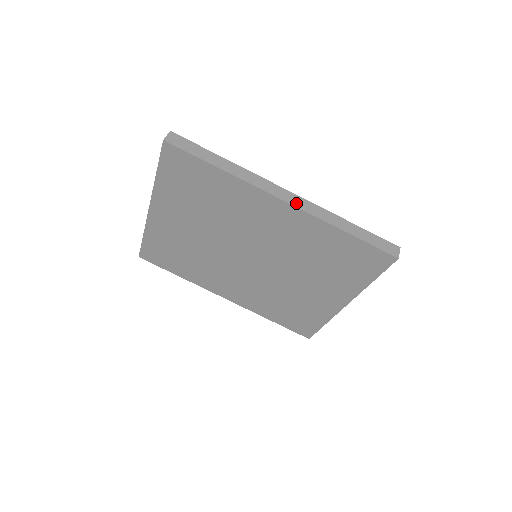
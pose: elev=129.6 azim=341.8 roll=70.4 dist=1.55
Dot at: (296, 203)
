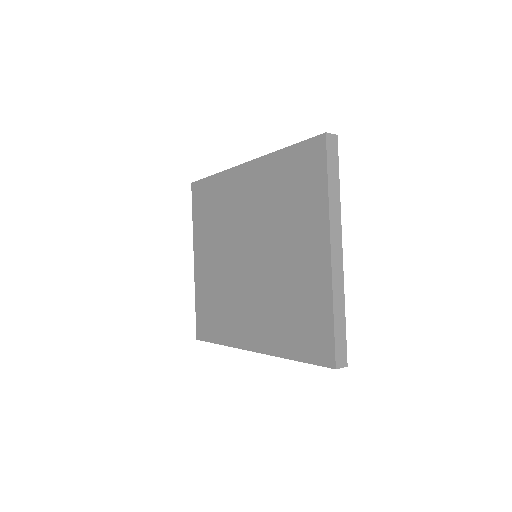
Dot at: occluded
